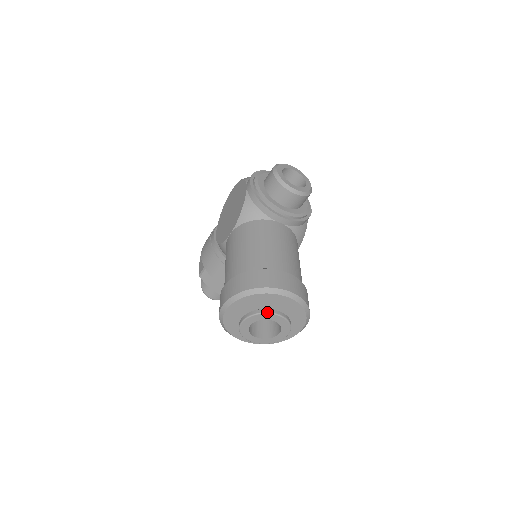
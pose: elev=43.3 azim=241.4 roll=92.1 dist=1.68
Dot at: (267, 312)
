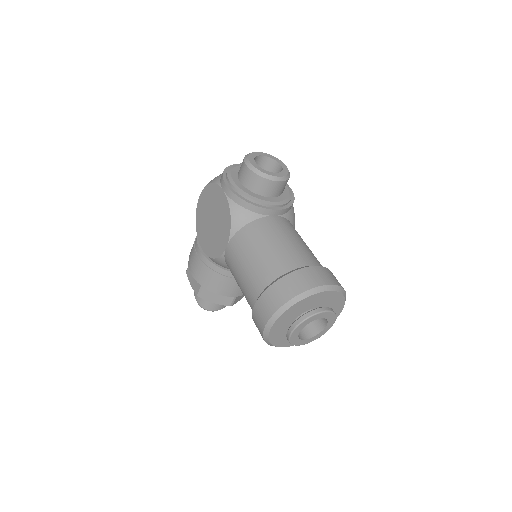
Dot at: (314, 314)
